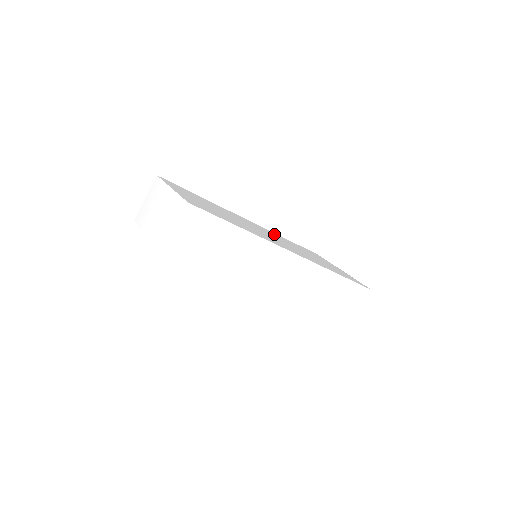
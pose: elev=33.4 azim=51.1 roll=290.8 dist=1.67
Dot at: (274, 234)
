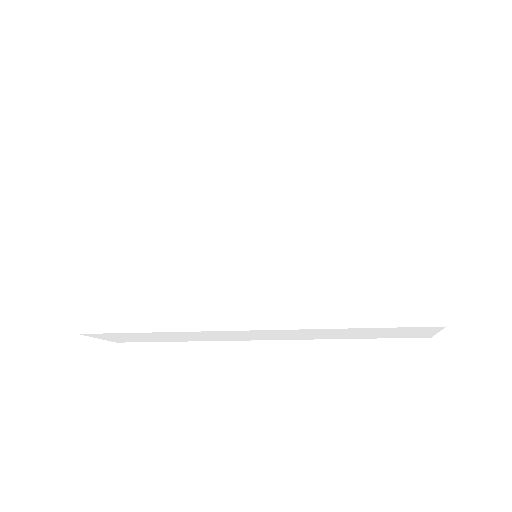
Dot at: (295, 187)
